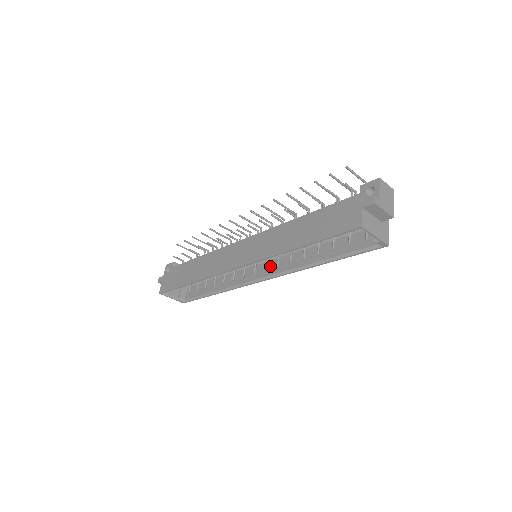
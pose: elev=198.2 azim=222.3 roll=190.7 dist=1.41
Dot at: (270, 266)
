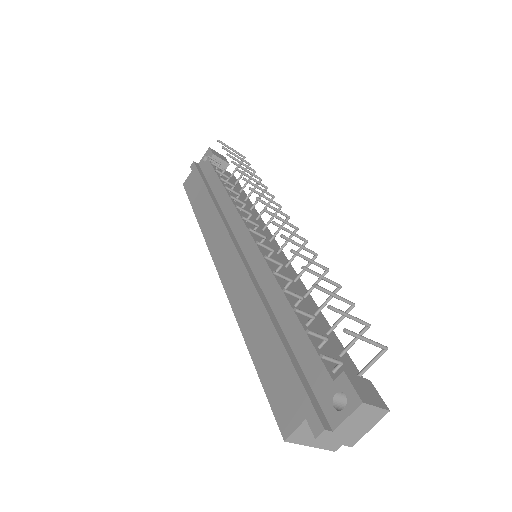
Dot at: occluded
